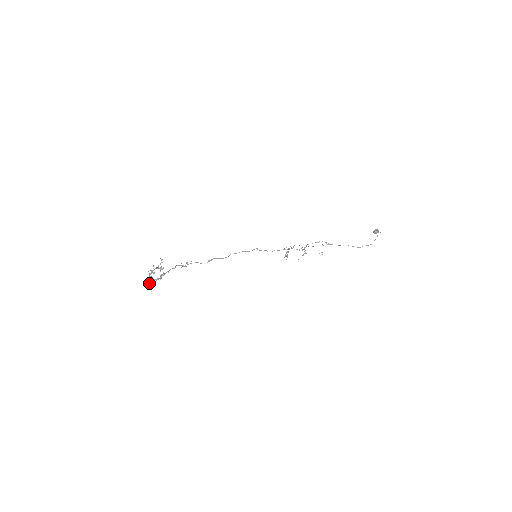
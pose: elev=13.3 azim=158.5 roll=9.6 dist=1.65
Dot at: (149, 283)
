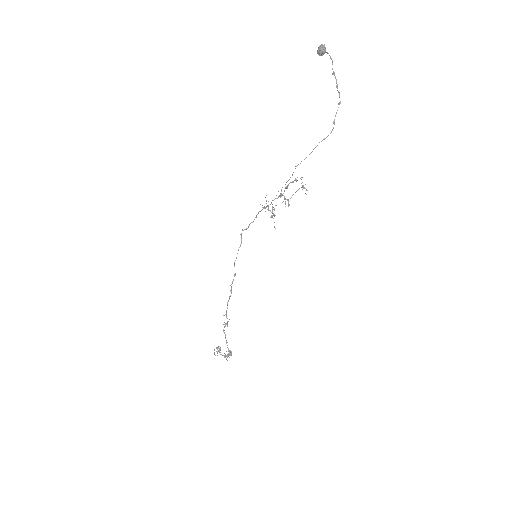
Dot at: occluded
